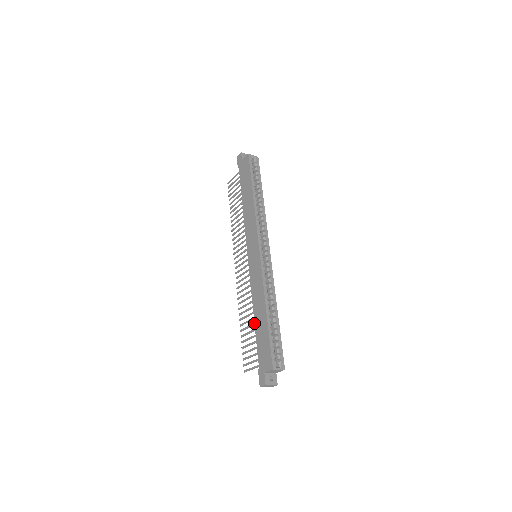
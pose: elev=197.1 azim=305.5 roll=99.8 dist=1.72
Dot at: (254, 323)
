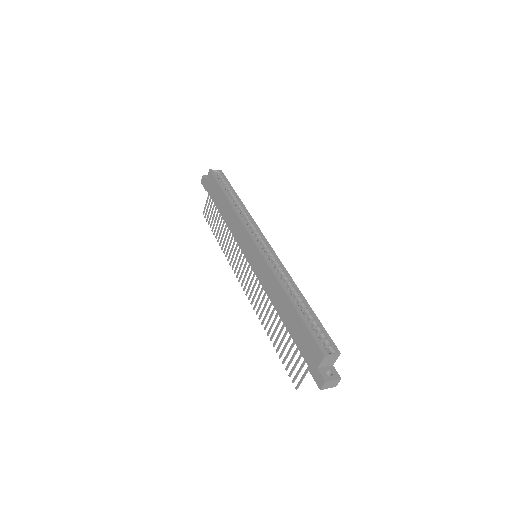
Dot at: occluded
